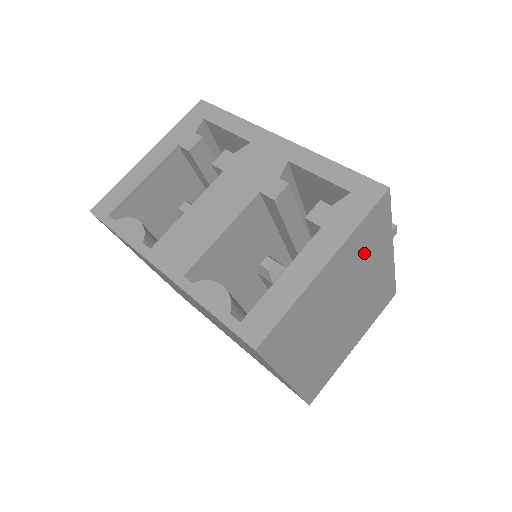
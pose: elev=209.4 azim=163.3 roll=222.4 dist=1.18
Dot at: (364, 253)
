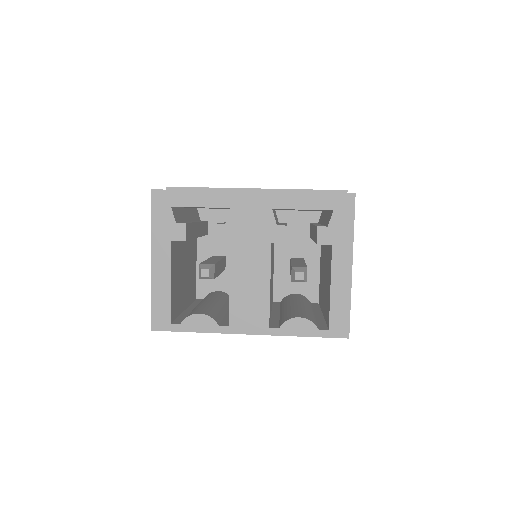
Dot at: occluded
